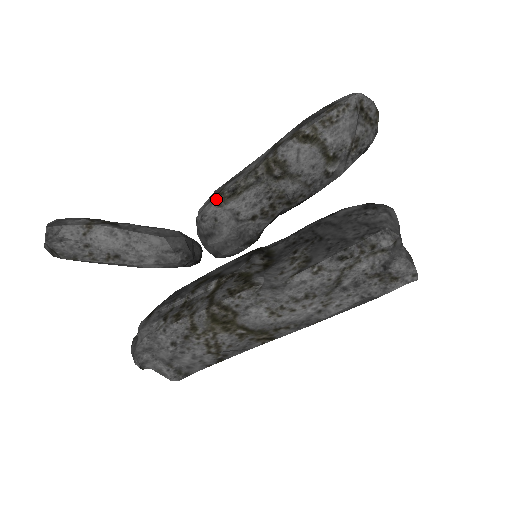
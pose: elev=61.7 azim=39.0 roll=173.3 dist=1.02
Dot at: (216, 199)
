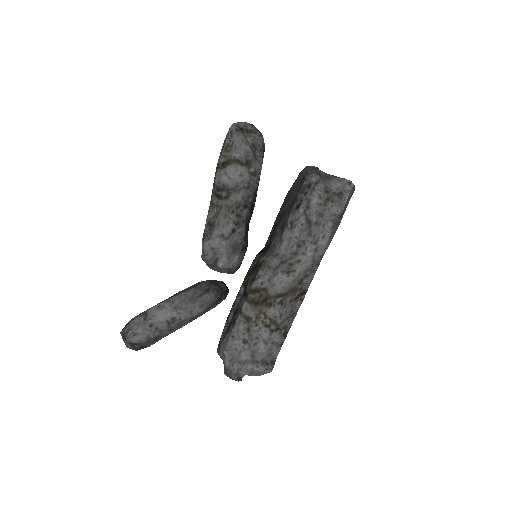
Dot at: (203, 237)
